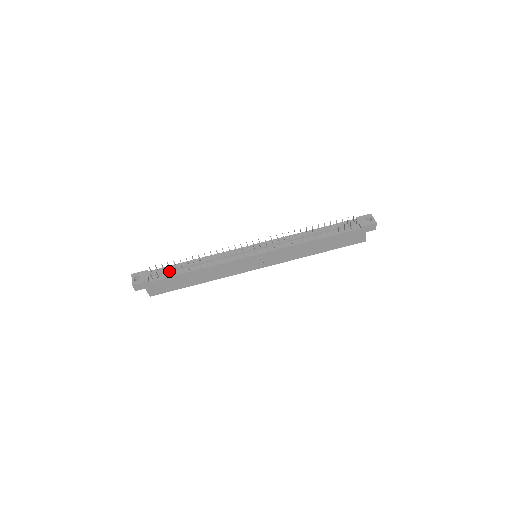
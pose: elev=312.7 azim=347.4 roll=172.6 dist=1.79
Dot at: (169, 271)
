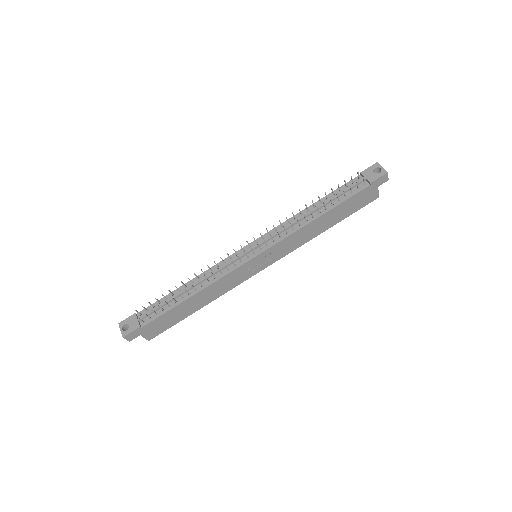
Dot at: occluded
